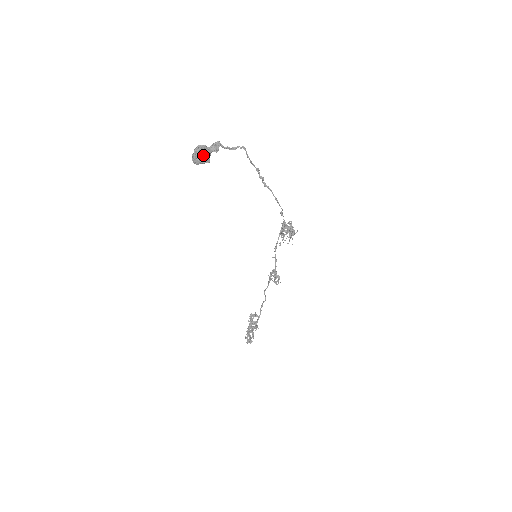
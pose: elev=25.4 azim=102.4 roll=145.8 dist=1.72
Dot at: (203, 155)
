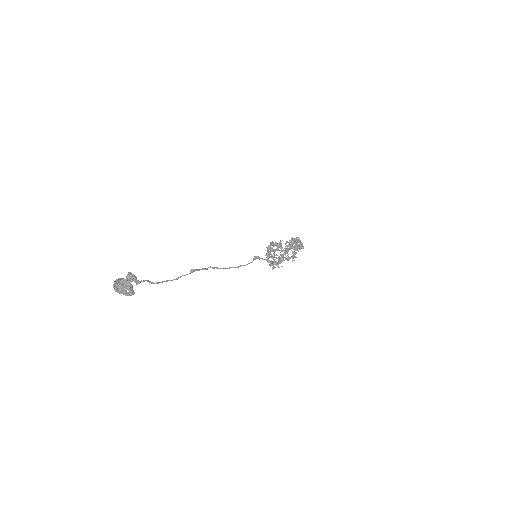
Dot at: (124, 293)
